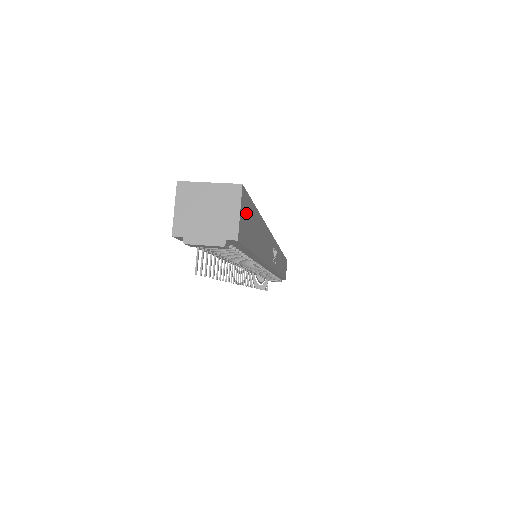
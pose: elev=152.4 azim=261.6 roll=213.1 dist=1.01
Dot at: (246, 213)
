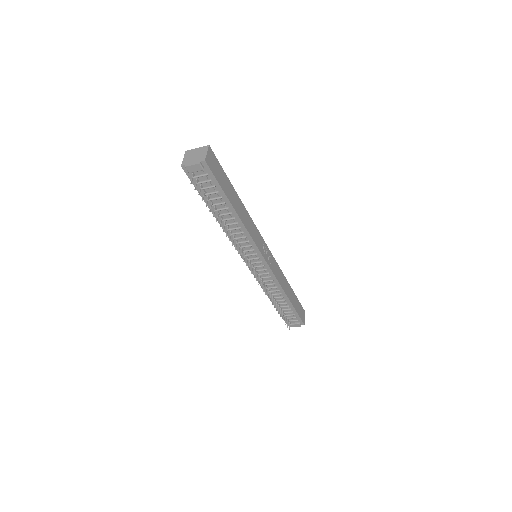
Dot at: (214, 163)
